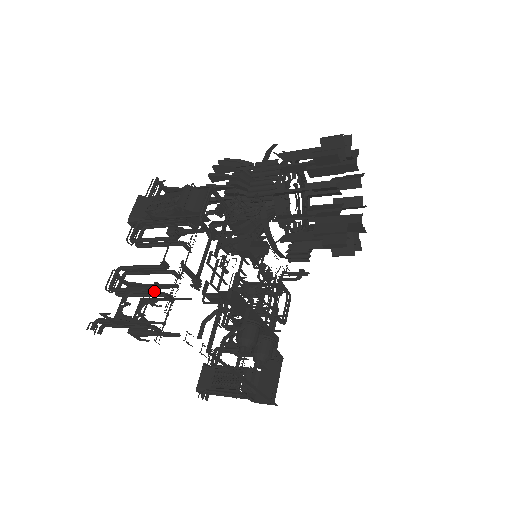
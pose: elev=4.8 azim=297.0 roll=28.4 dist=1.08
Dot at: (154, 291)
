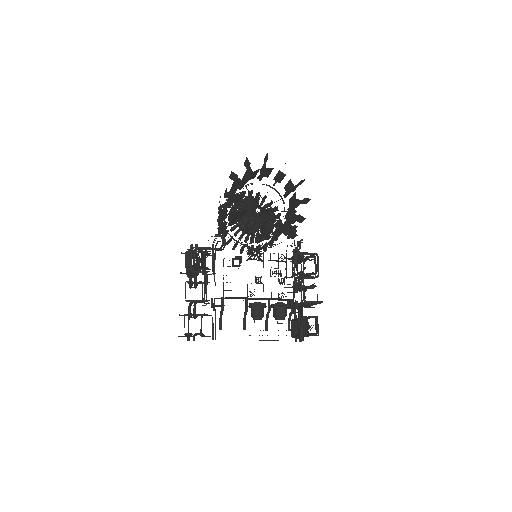
Dot at: (191, 316)
